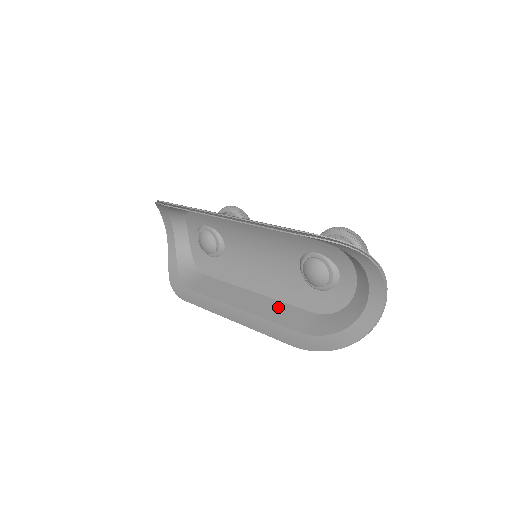
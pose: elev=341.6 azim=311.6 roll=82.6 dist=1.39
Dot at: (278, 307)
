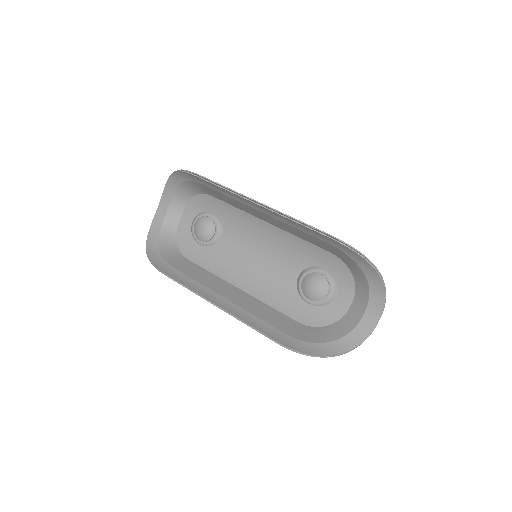
Dot at: (263, 307)
